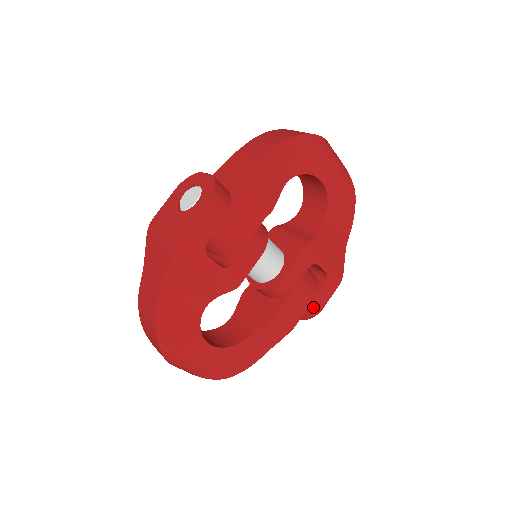
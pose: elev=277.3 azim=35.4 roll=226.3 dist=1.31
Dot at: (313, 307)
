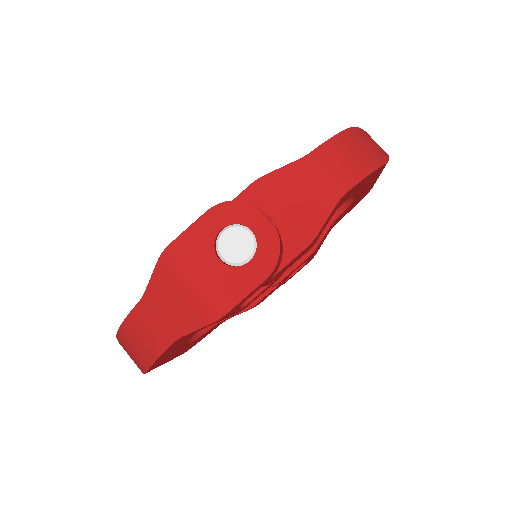
Dot at: occluded
